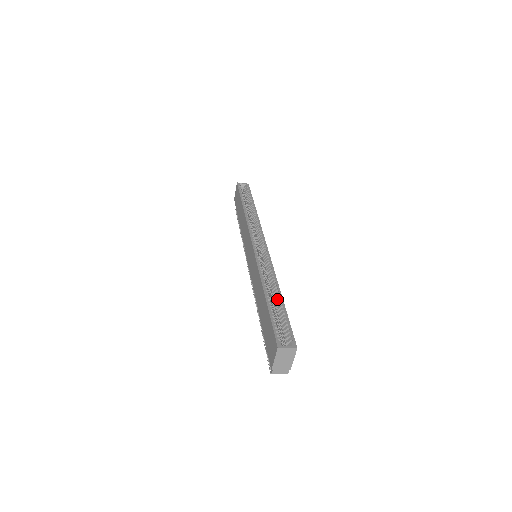
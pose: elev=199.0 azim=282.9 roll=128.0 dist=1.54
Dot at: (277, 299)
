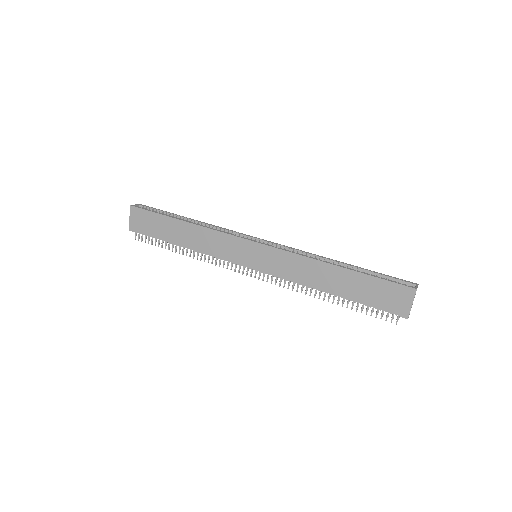
Dot at: (349, 267)
